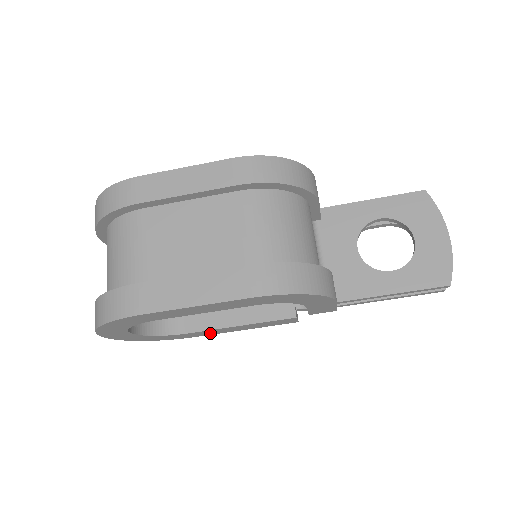
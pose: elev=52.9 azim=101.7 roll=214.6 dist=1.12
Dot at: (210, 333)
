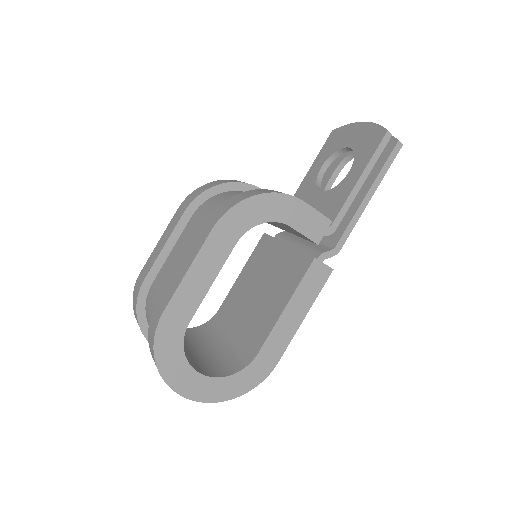
Dot at: (281, 344)
